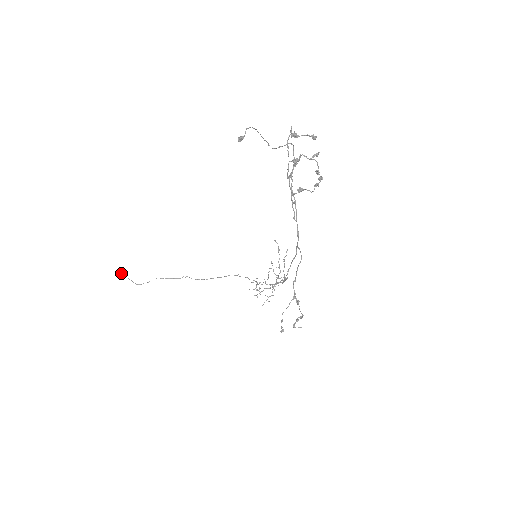
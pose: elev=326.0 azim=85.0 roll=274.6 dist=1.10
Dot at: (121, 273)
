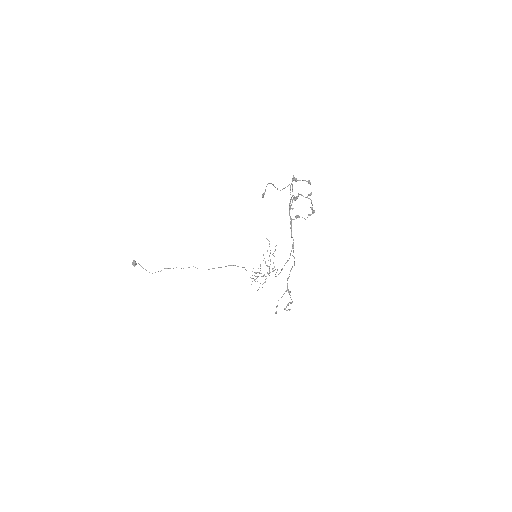
Dot at: (135, 263)
